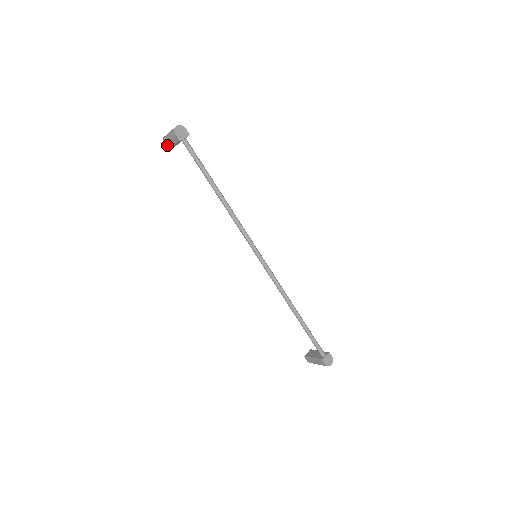
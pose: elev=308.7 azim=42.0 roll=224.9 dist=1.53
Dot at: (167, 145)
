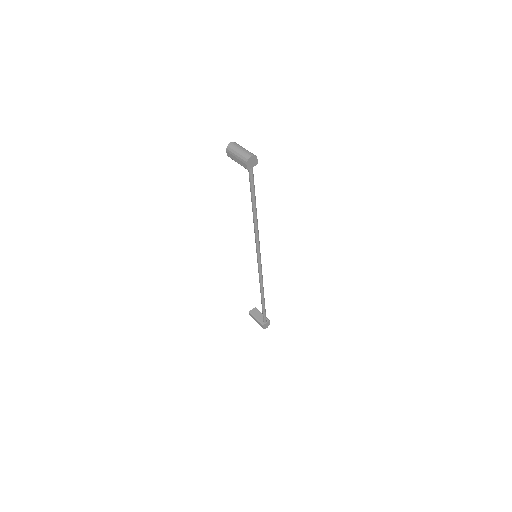
Dot at: (230, 155)
